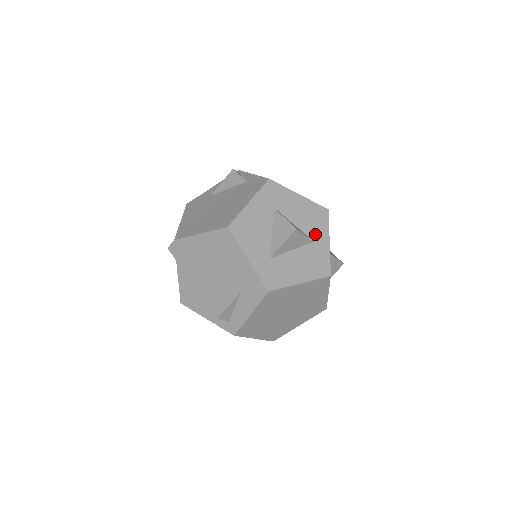
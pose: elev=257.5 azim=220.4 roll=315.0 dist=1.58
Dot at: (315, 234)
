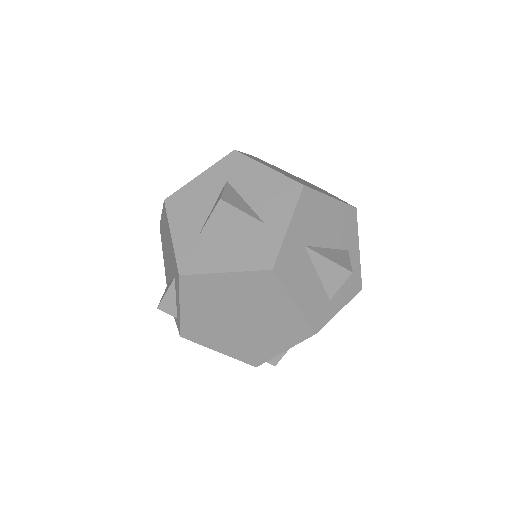
Dot at: (270, 214)
